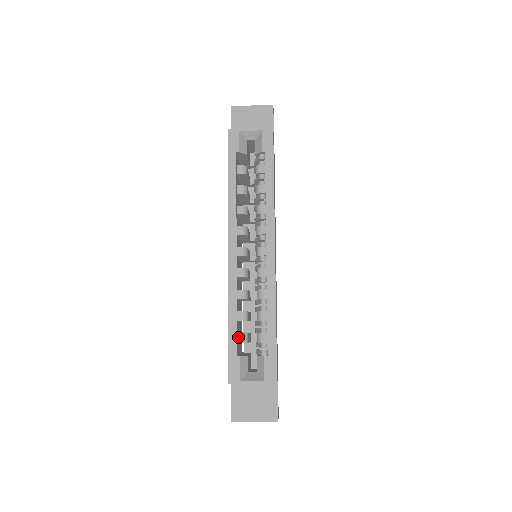
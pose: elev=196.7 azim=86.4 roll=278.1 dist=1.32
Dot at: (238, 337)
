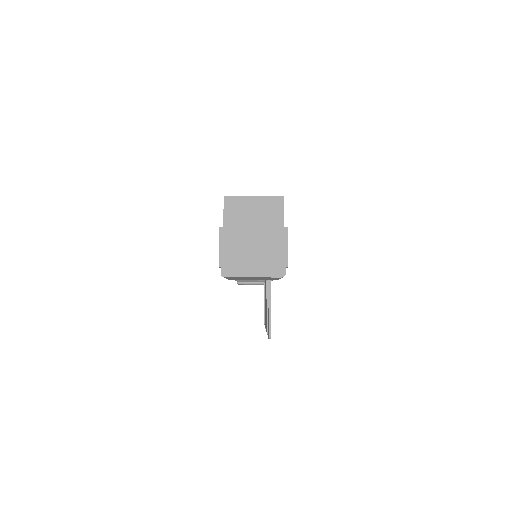
Dot at: occluded
